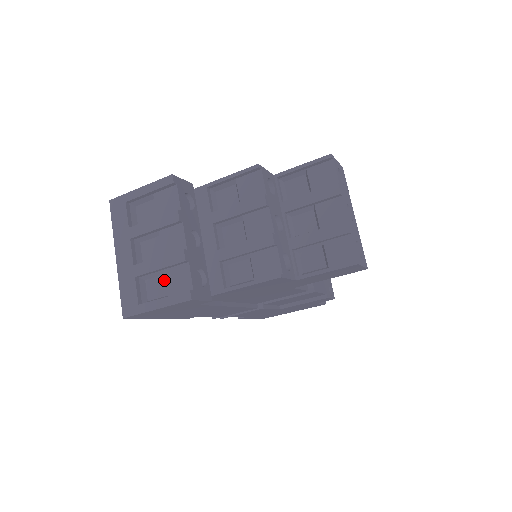
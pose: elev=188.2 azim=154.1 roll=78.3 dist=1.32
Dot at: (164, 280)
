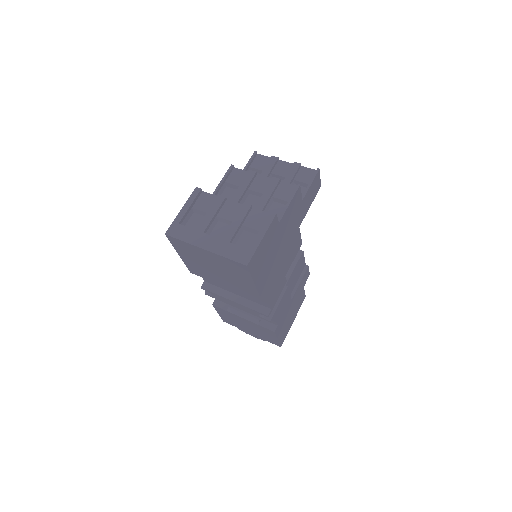
Dot at: (247, 232)
